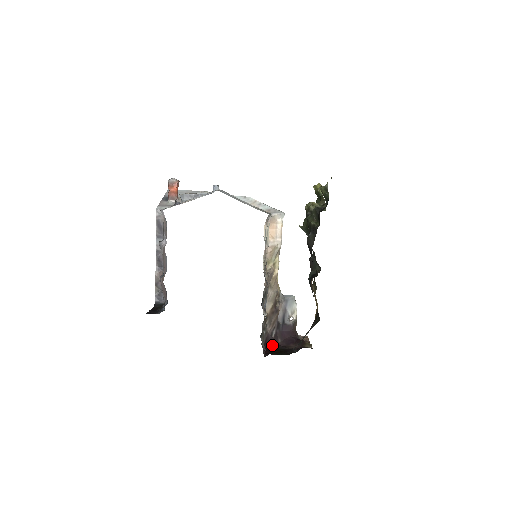
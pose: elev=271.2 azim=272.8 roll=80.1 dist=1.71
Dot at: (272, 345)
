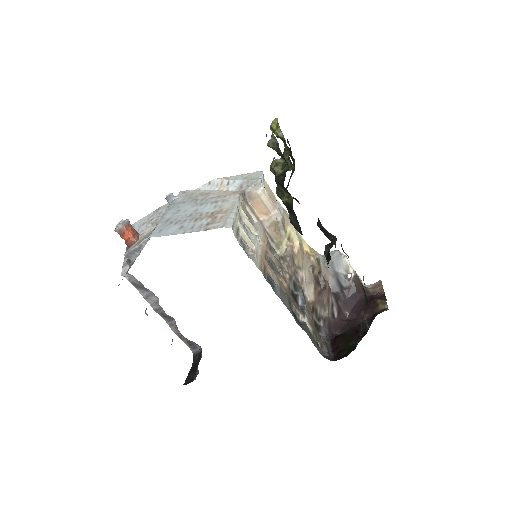
Dot at: (340, 327)
